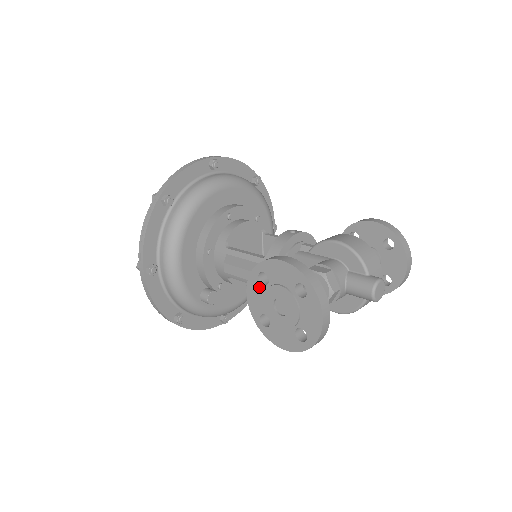
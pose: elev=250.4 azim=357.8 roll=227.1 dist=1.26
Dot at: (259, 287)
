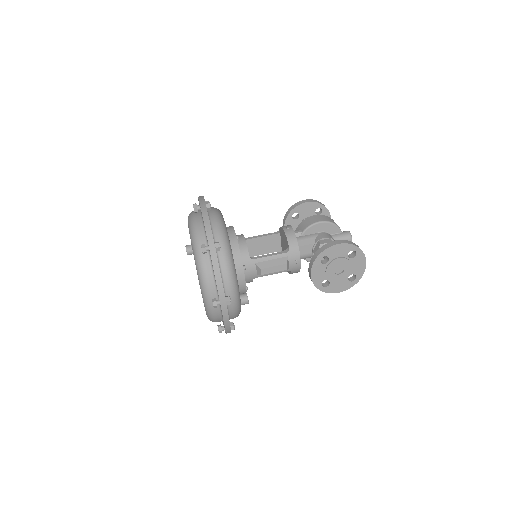
Dot at: (321, 266)
